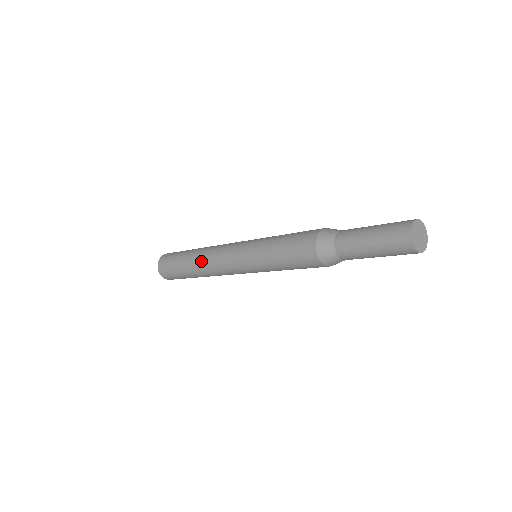
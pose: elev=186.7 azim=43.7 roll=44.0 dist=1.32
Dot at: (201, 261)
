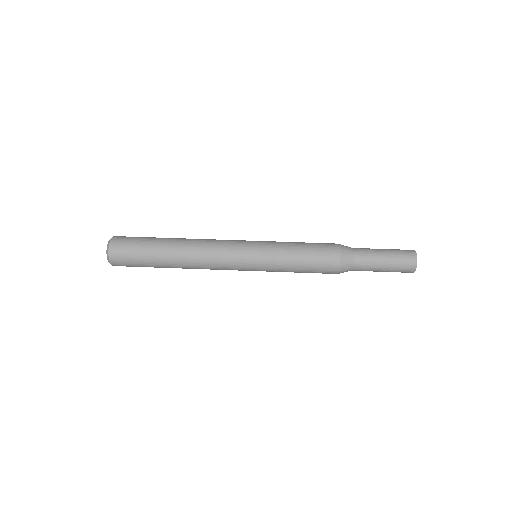
Dot at: (191, 252)
